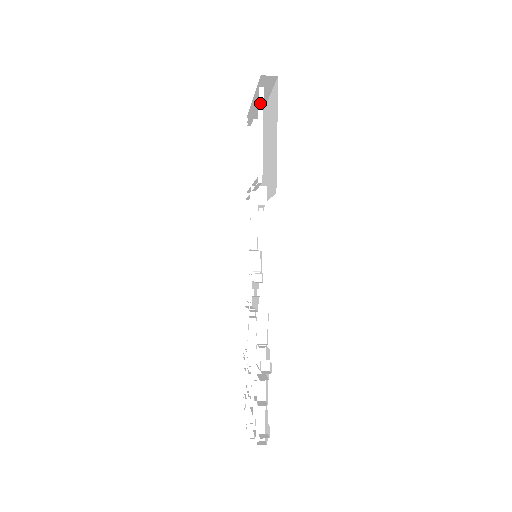
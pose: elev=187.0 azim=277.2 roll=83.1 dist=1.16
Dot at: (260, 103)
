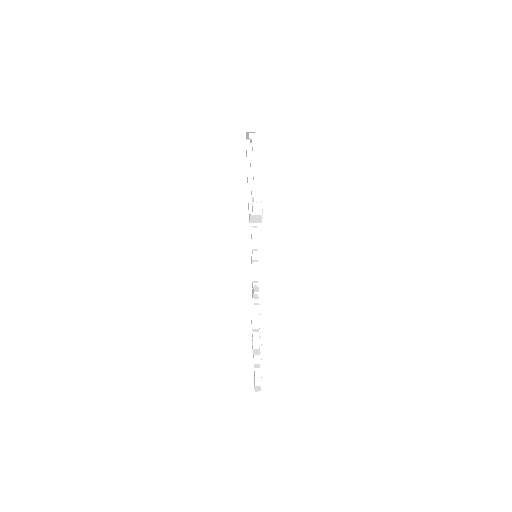
Dot at: (247, 152)
